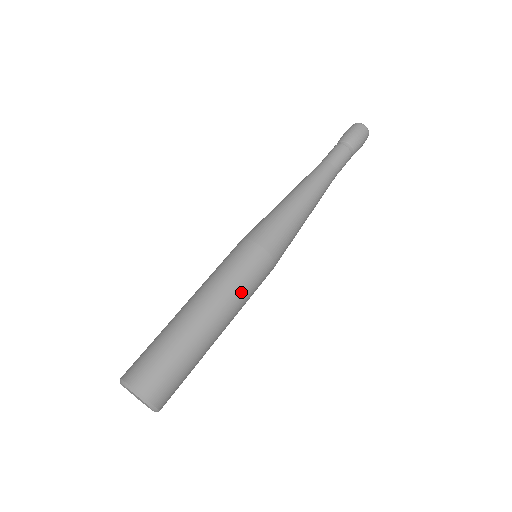
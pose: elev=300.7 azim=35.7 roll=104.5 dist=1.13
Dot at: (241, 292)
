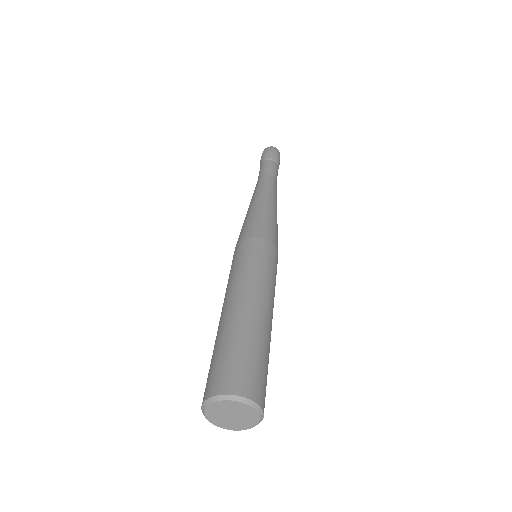
Dot at: (274, 285)
